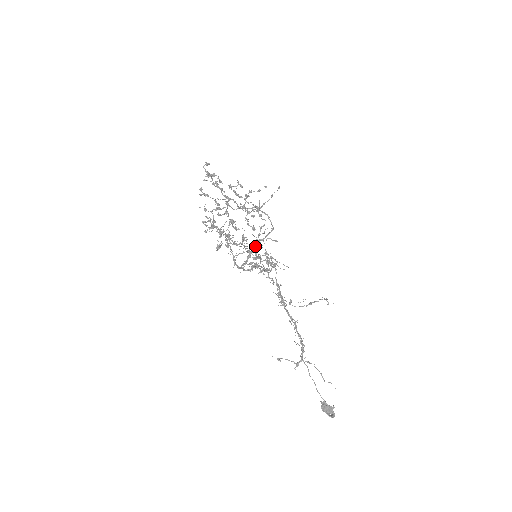
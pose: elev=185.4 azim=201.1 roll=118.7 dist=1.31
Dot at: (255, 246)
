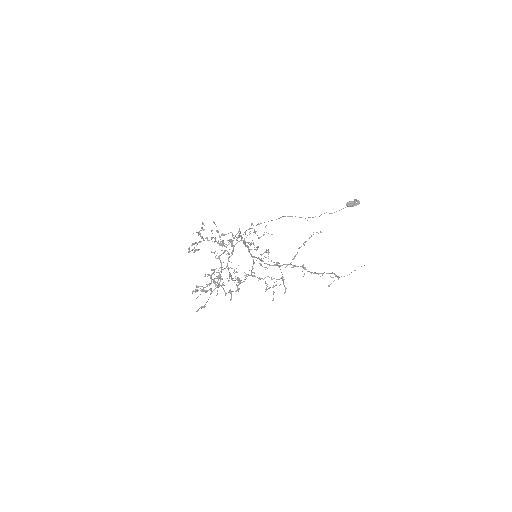
Dot at: (241, 238)
